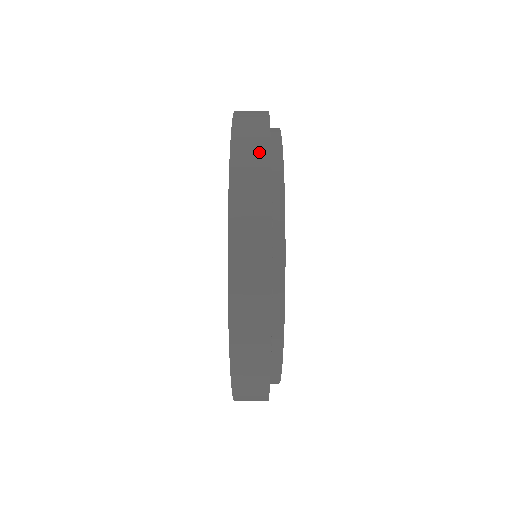
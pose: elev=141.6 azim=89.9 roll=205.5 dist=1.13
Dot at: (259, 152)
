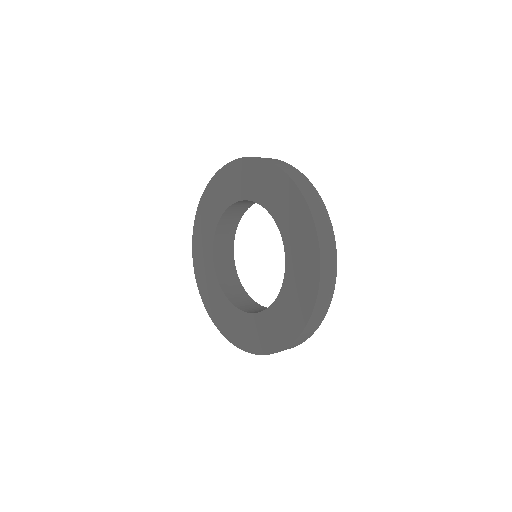
Dot at: (276, 160)
